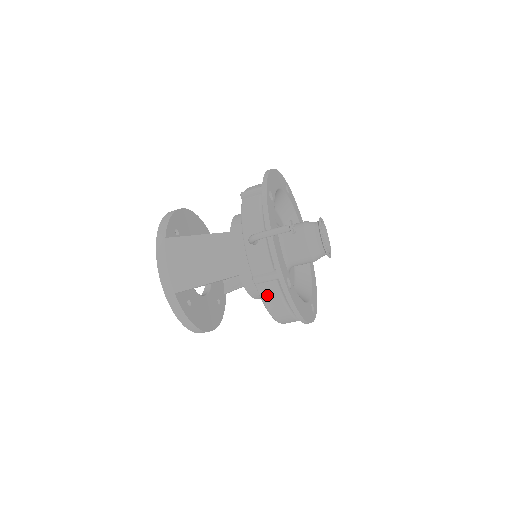
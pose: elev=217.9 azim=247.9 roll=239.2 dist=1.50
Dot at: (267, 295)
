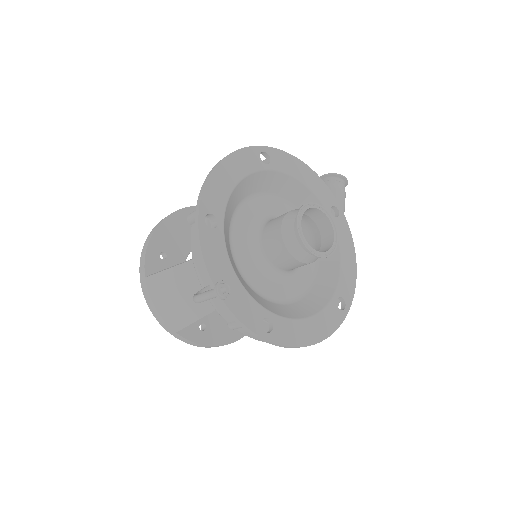
Dot at: (253, 336)
